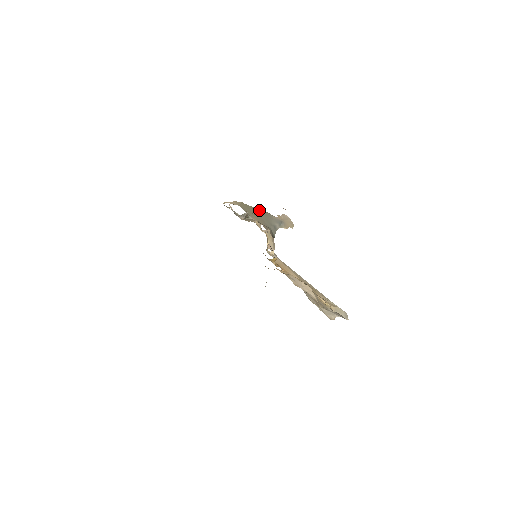
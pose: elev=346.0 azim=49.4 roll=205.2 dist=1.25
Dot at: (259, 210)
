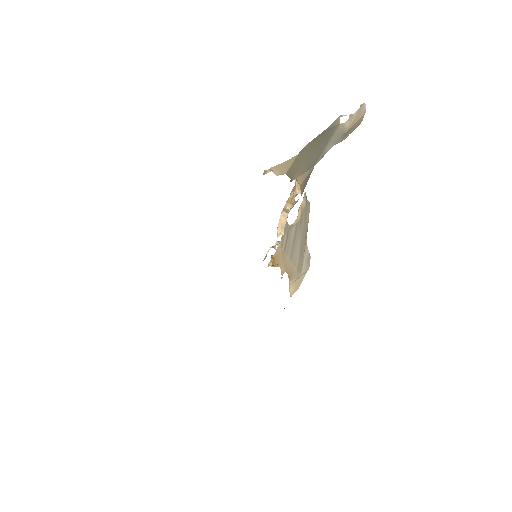
Dot at: (321, 136)
